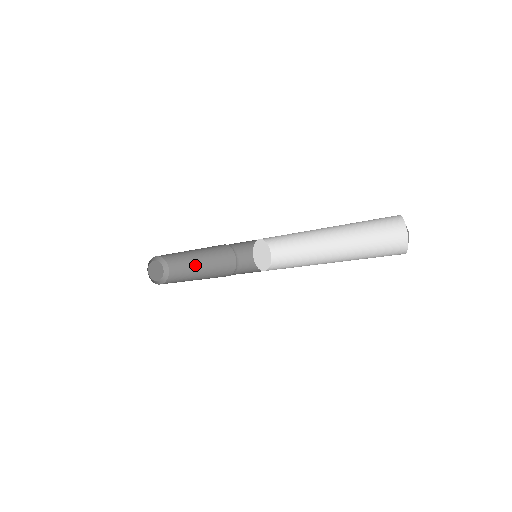
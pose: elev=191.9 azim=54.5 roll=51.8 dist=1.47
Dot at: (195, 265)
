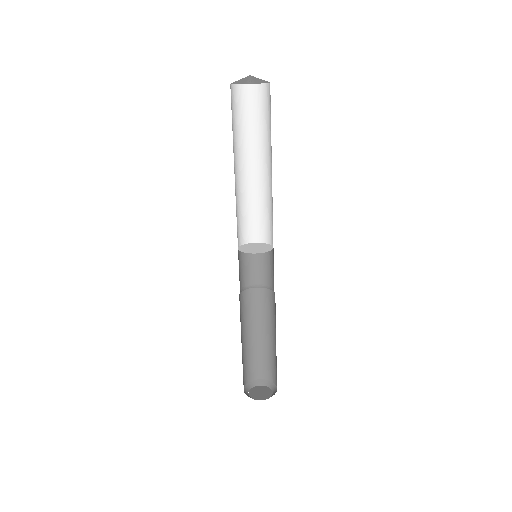
Dot at: (265, 343)
